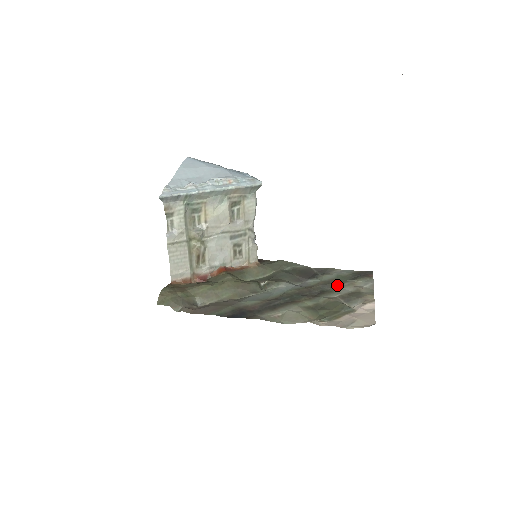
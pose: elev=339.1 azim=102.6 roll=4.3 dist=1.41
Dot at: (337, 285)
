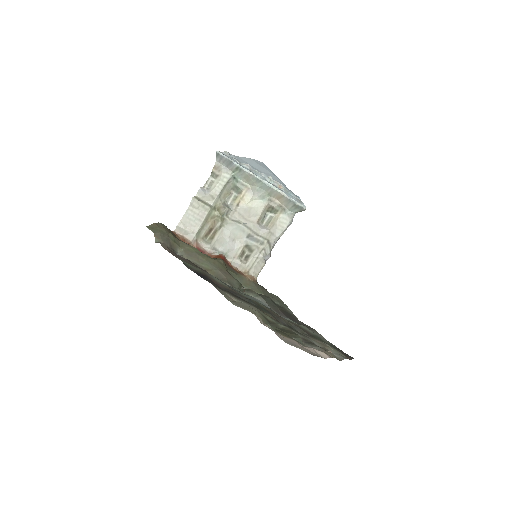
Dot at: (309, 335)
